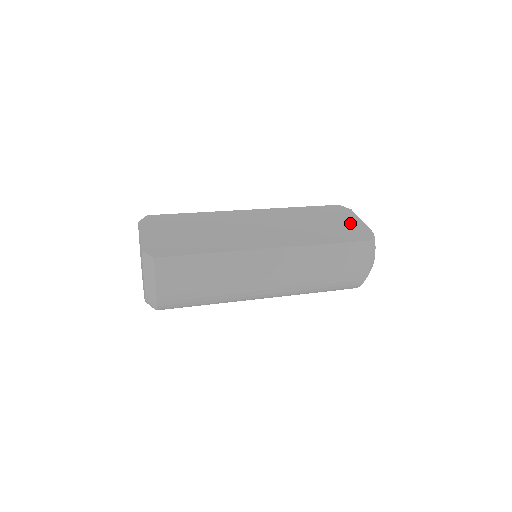
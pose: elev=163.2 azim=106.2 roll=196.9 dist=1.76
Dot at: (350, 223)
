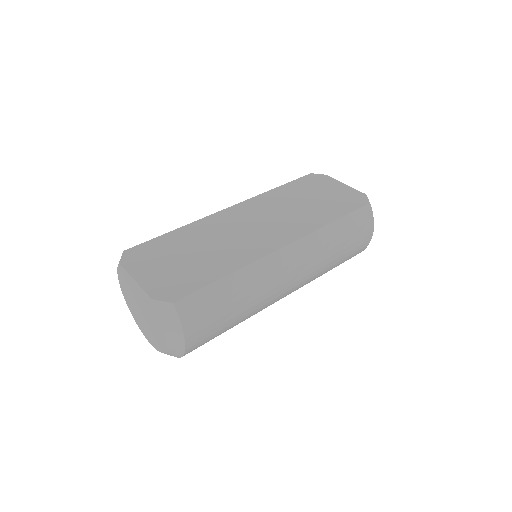
Dot at: (337, 190)
